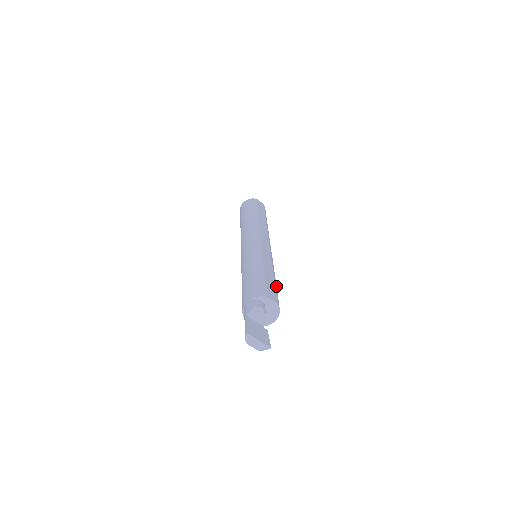
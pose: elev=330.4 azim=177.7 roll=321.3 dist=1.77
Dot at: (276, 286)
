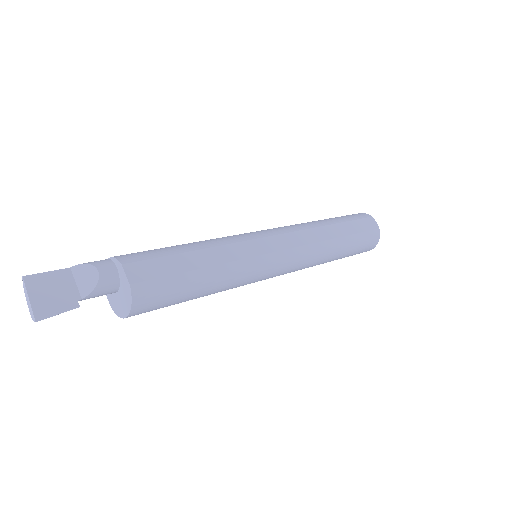
Dot at: (188, 280)
